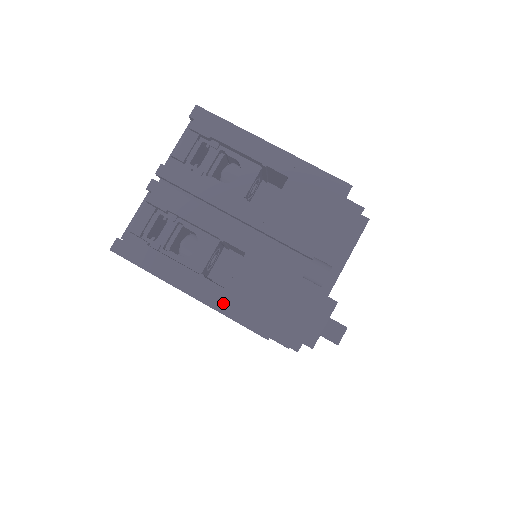
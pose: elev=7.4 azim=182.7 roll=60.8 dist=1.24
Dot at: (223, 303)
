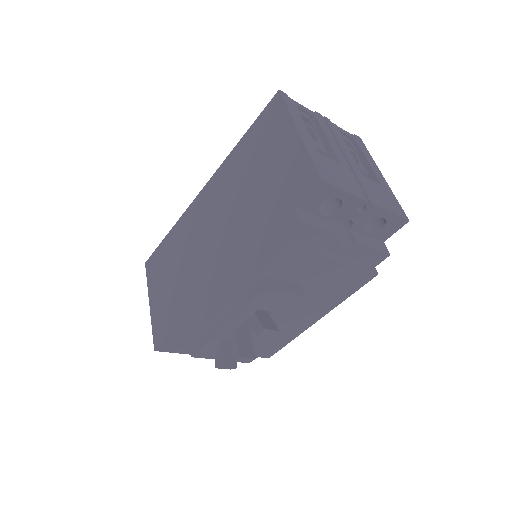
Dot at: (312, 151)
